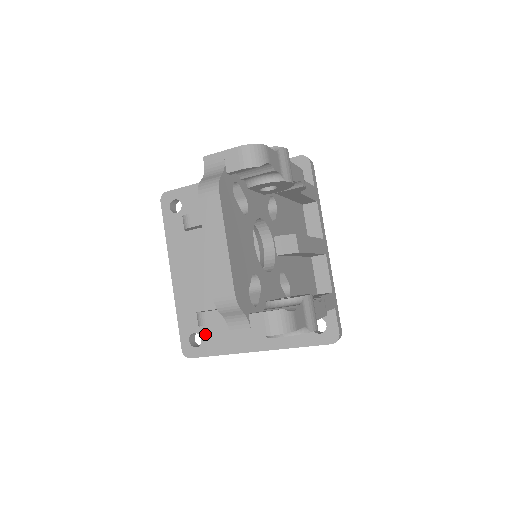
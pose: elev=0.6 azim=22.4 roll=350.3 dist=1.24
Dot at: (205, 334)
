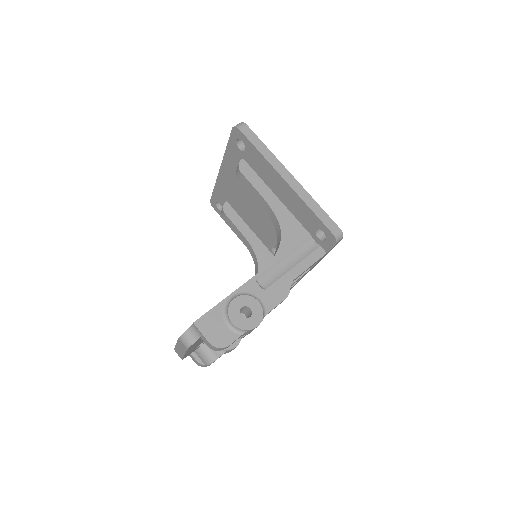
Dot at: occluded
